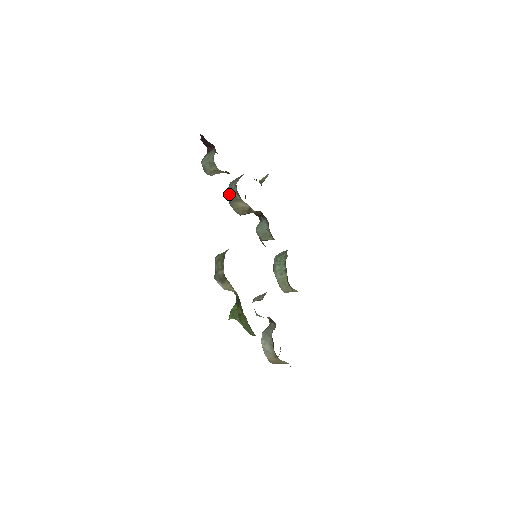
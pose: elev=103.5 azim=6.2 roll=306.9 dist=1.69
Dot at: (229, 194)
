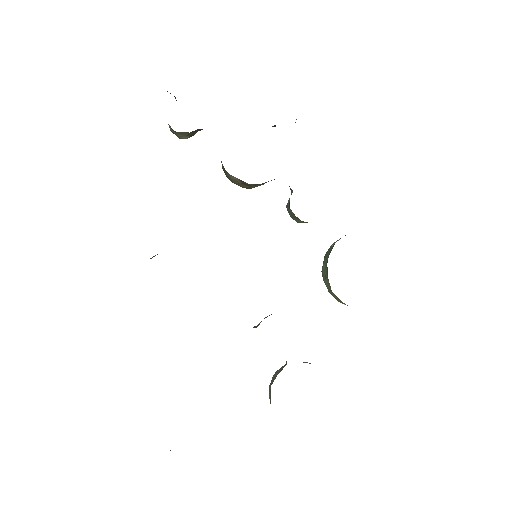
Dot at: occluded
